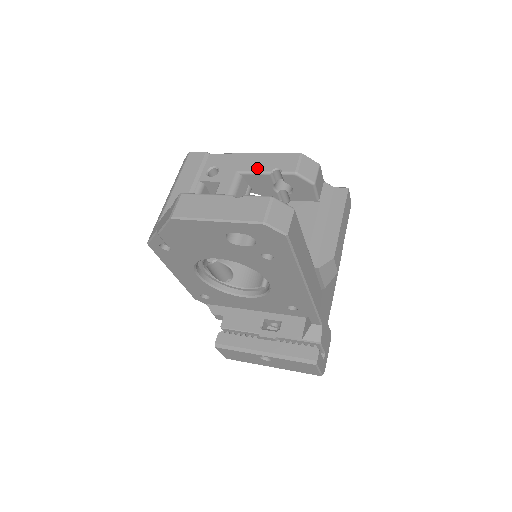
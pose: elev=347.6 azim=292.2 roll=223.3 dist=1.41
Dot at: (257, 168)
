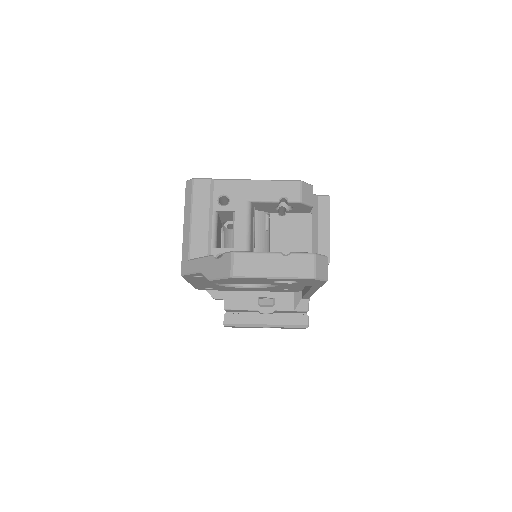
Dot at: (265, 197)
